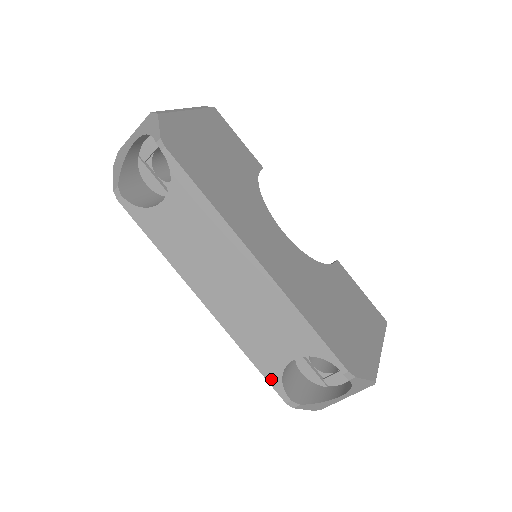
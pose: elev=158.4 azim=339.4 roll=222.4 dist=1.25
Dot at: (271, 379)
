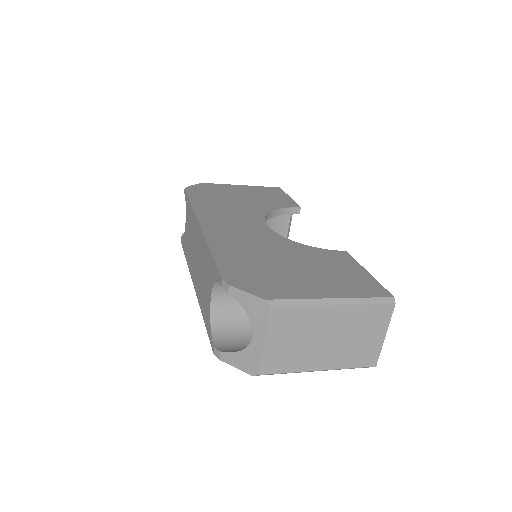
Dot at: (208, 331)
